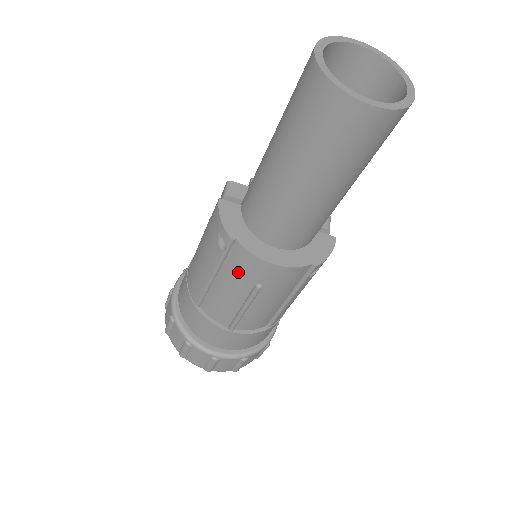
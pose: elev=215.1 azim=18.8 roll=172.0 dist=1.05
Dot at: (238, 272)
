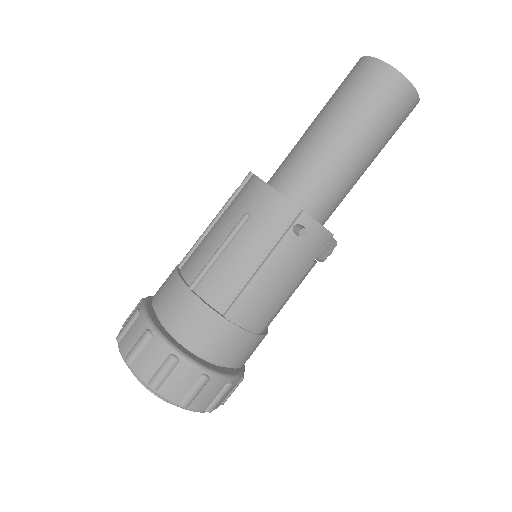
Dot at: (238, 203)
